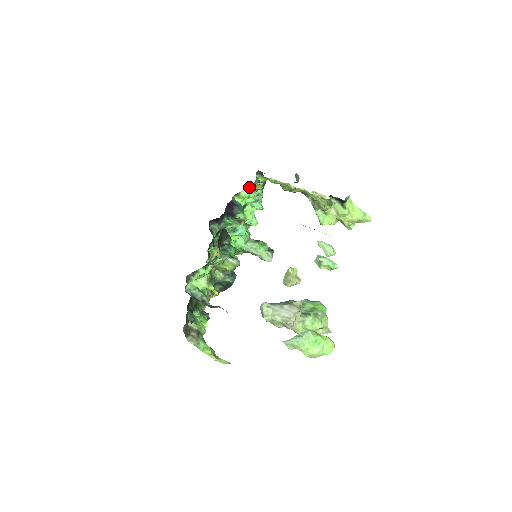
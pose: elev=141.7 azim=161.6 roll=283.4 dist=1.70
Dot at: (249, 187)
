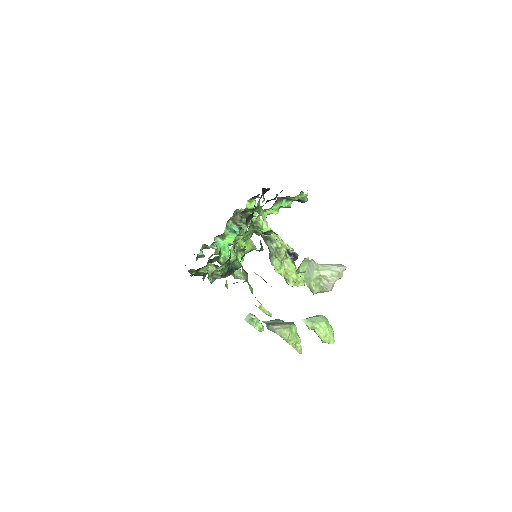
Dot at: occluded
